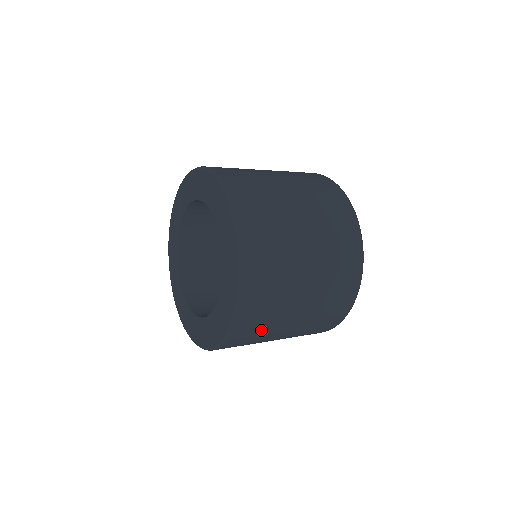
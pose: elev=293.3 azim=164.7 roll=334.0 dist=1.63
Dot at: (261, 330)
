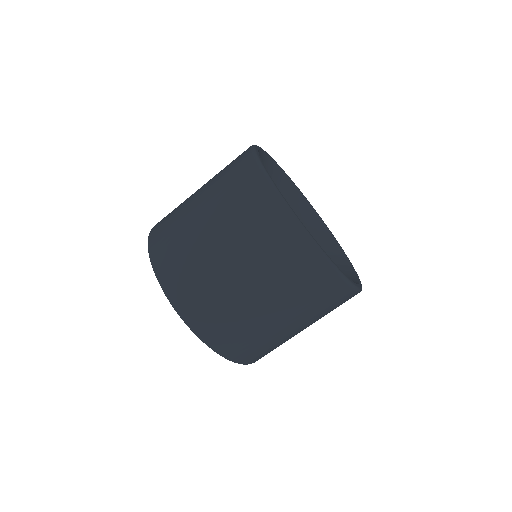
Dot at: occluded
